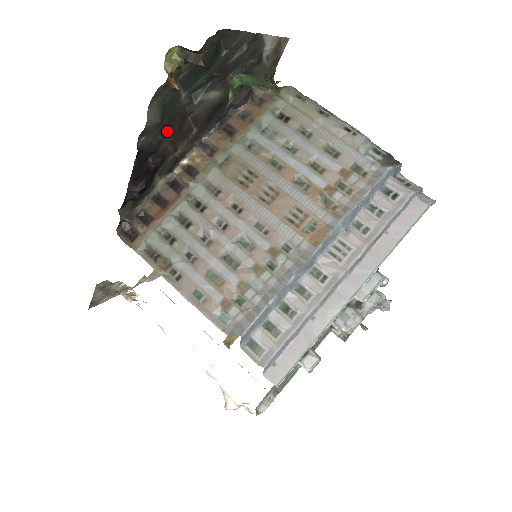
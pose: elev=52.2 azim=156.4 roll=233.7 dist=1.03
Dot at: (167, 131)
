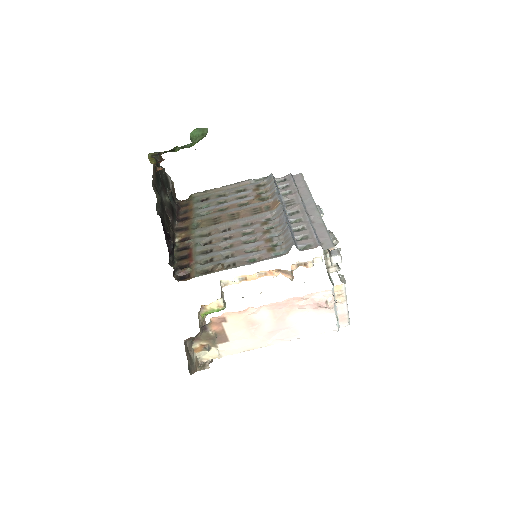
Dot at: (163, 212)
